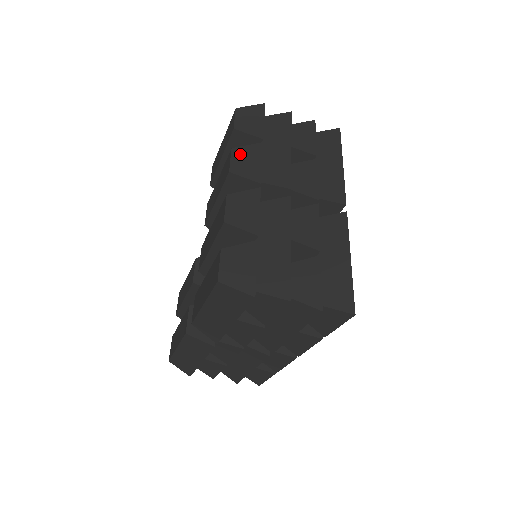
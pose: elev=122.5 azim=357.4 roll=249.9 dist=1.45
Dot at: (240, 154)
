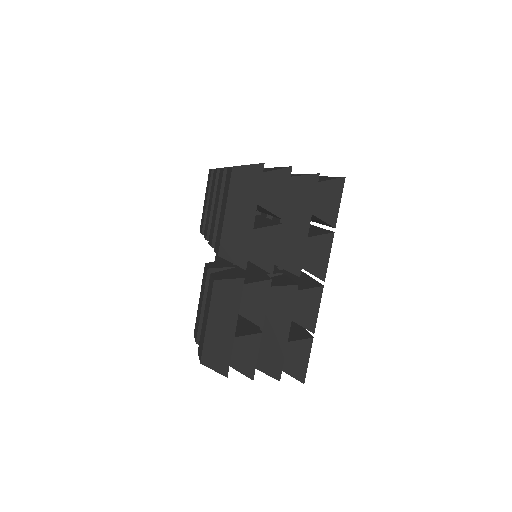
Dot at: occluded
